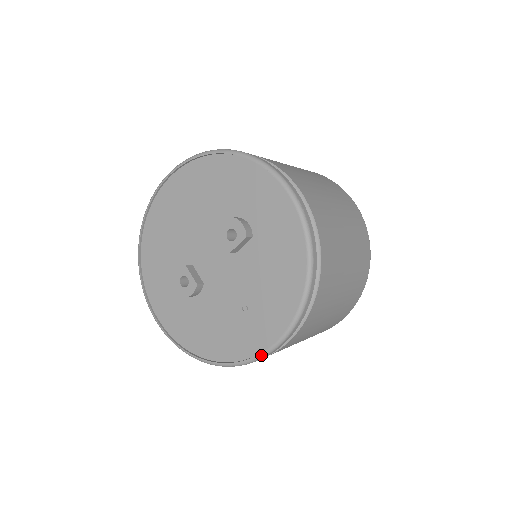
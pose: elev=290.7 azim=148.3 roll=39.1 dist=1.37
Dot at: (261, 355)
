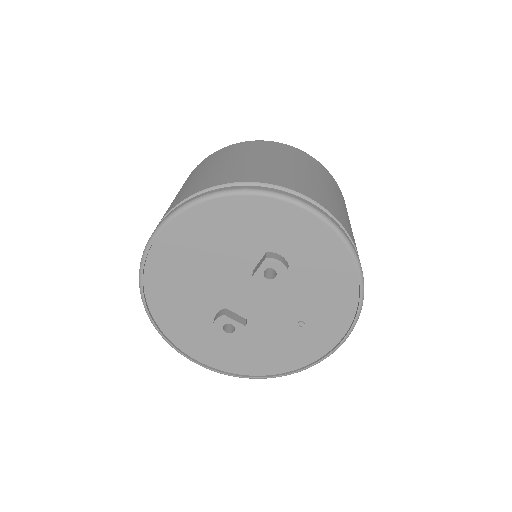
Dot at: (332, 352)
